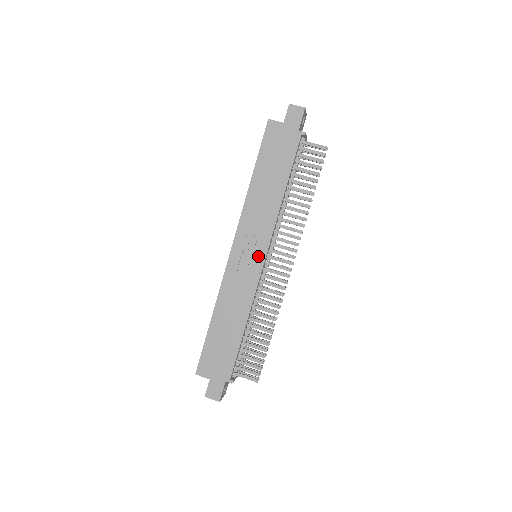
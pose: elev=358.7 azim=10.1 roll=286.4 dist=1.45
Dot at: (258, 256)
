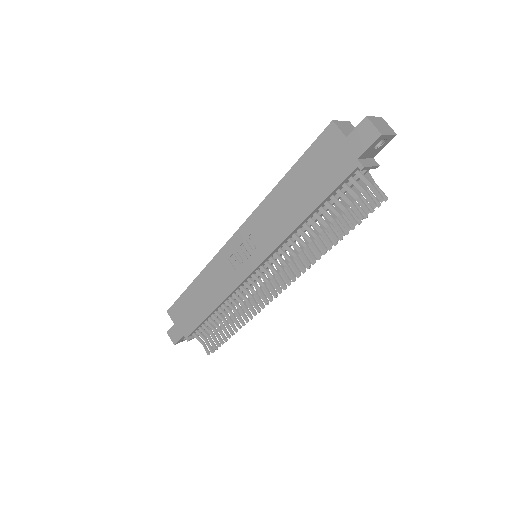
Dot at: (250, 262)
